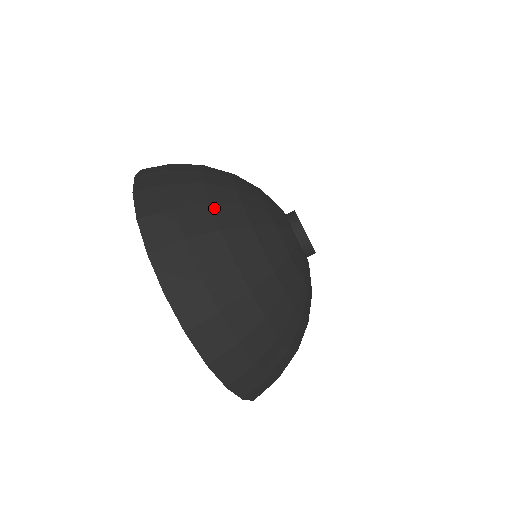
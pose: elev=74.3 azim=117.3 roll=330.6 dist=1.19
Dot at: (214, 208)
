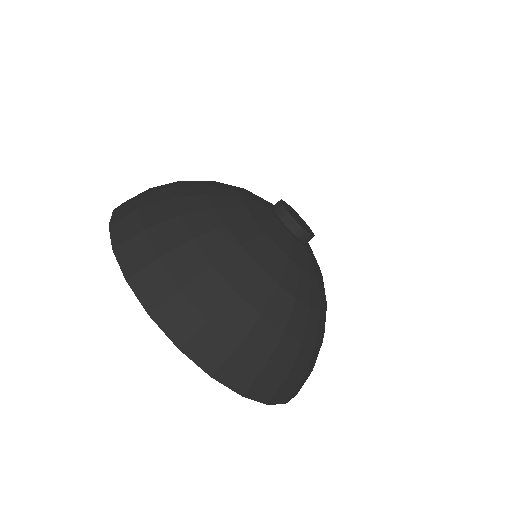
Dot at: (219, 268)
